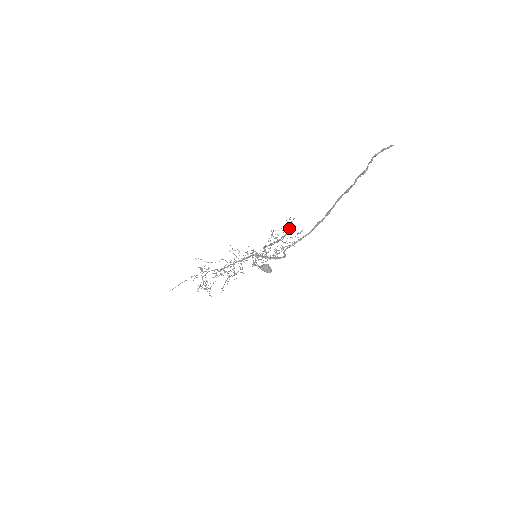
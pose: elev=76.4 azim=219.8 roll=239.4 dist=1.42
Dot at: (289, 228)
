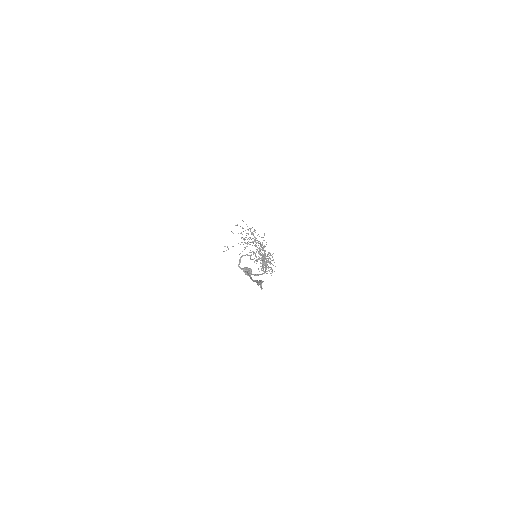
Dot at: (264, 261)
